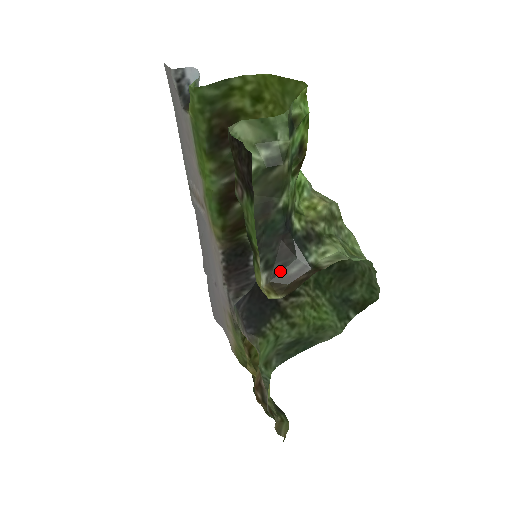
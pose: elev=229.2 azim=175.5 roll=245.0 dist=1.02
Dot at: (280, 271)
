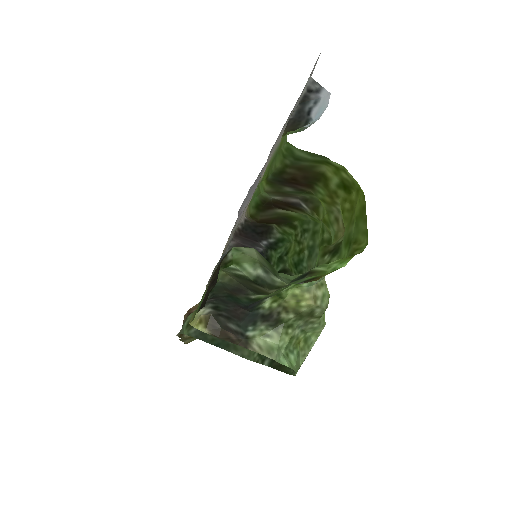
Dot at: (223, 317)
